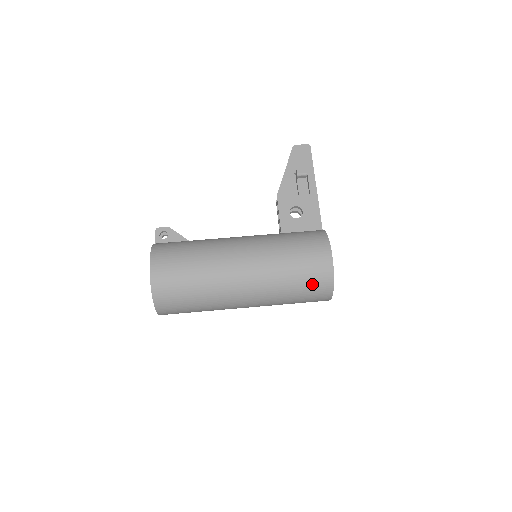
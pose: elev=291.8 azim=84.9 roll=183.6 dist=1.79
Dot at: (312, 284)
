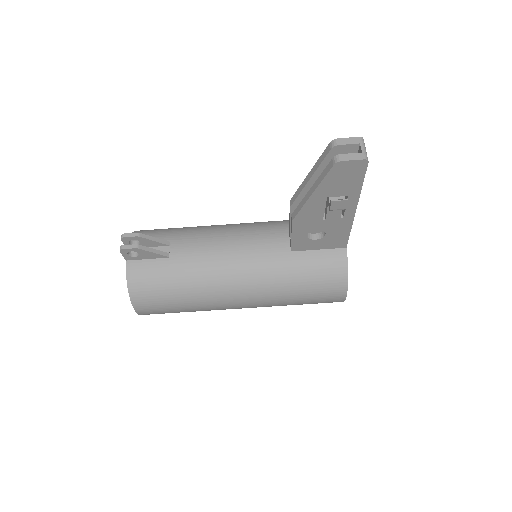
Dot at: occluded
